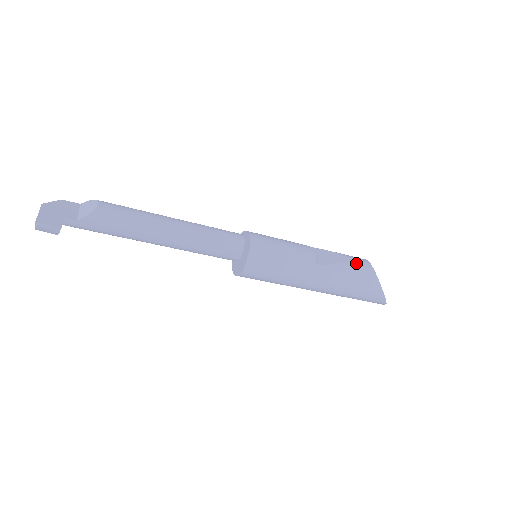
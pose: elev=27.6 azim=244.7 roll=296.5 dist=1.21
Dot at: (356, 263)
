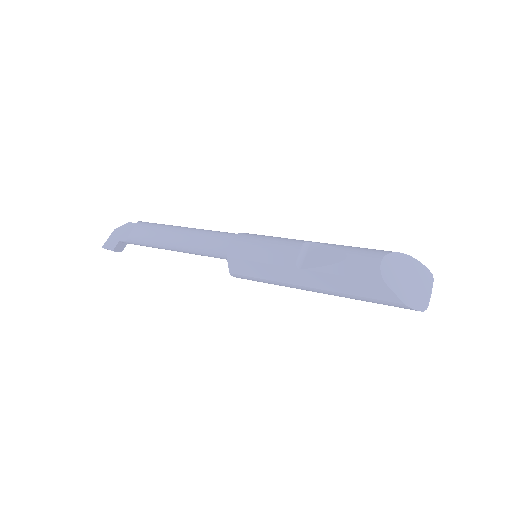
Dot at: (354, 263)
